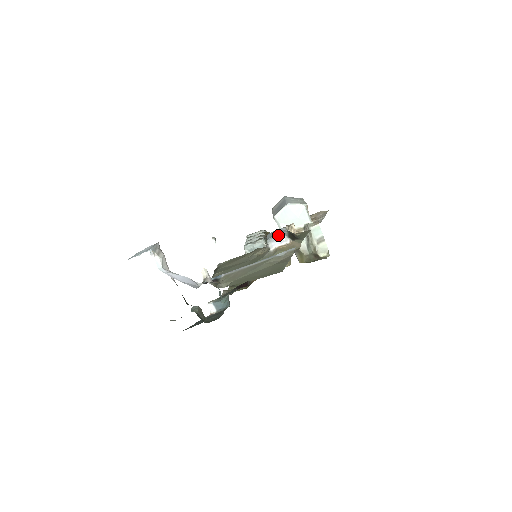
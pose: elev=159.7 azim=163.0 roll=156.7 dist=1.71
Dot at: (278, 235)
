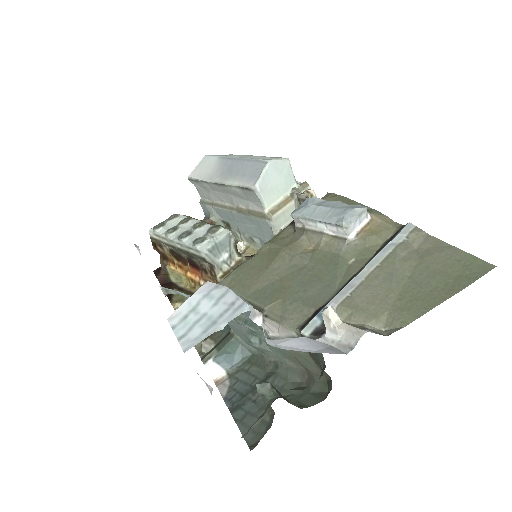
Dot at: (354, 209)
